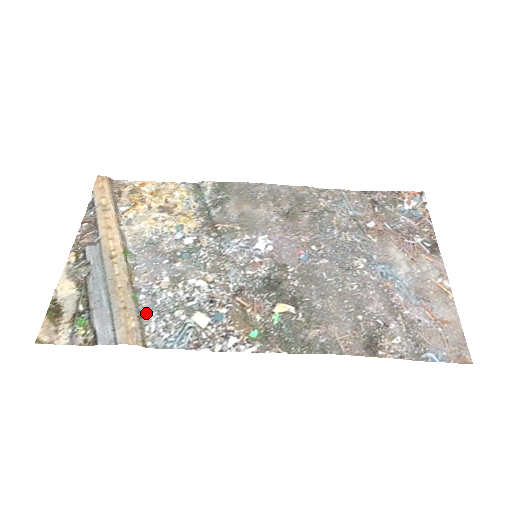
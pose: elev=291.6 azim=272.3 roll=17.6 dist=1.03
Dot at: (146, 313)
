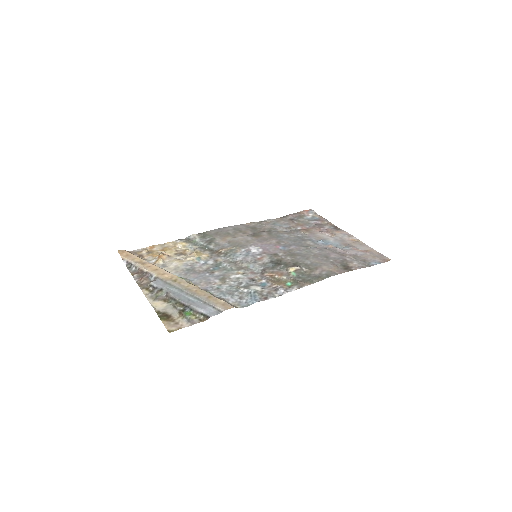
Dot at: (222, 297)
